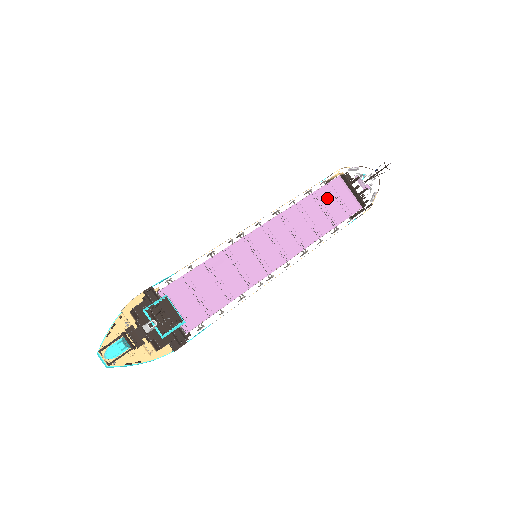
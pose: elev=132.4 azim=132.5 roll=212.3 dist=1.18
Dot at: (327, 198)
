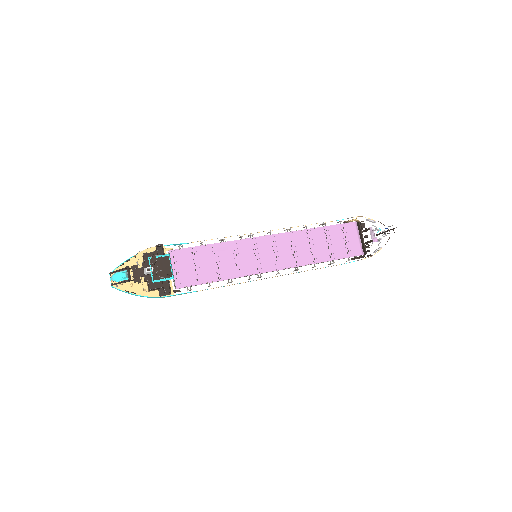
Dot at: (336, 235)
